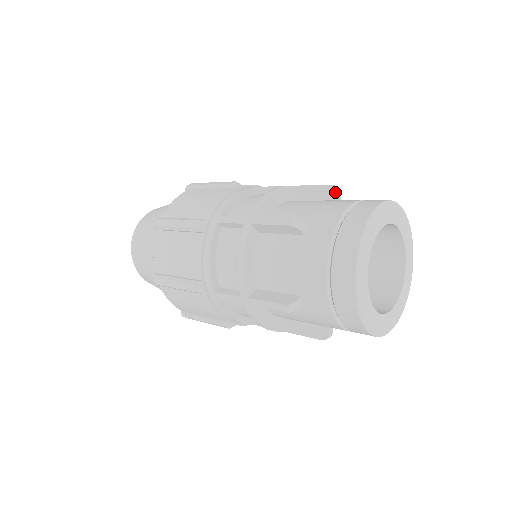
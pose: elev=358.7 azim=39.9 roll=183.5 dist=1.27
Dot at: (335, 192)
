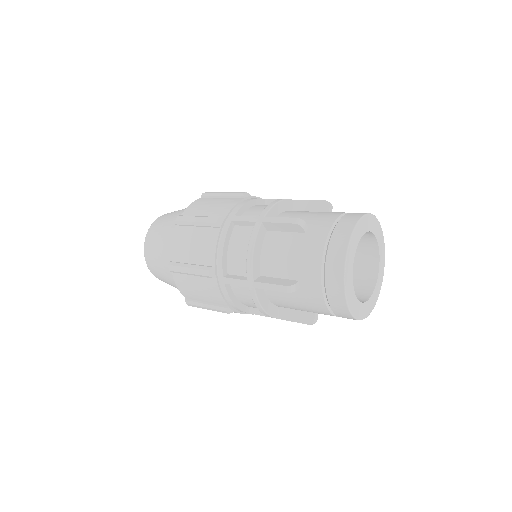
Dot at: (328, 206)
